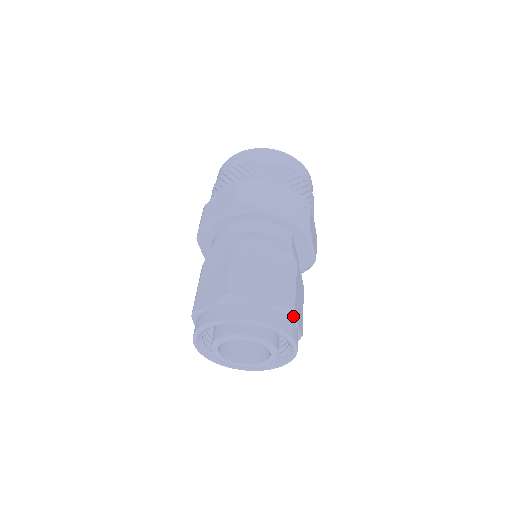
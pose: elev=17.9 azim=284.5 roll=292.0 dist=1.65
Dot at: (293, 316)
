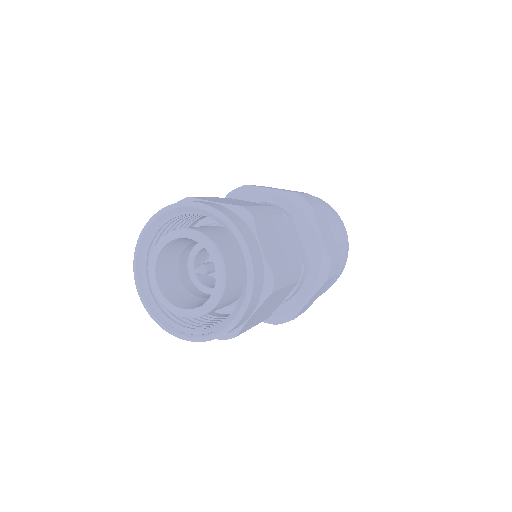
Dot at: (251, 223)
